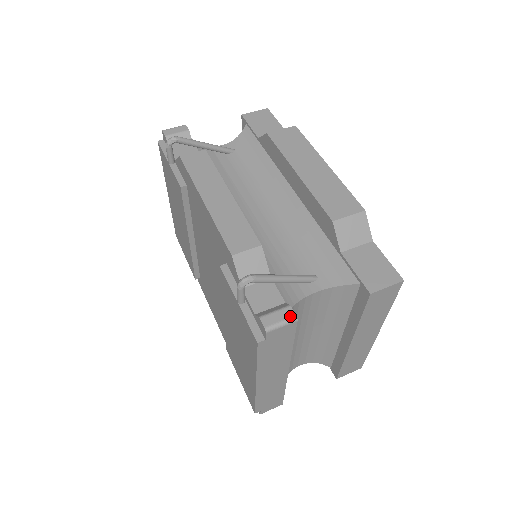
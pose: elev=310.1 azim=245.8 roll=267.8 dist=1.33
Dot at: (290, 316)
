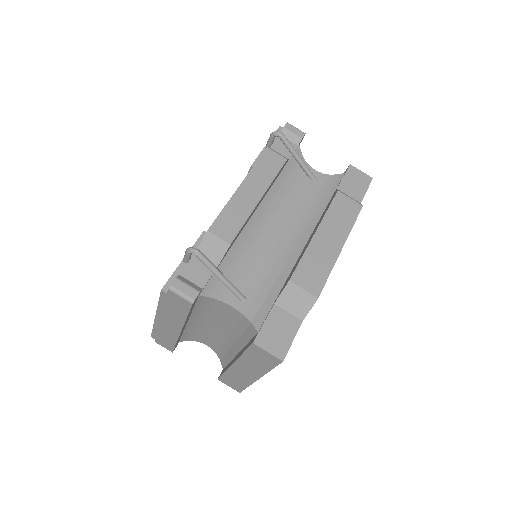
Dot at: (191, 297)
